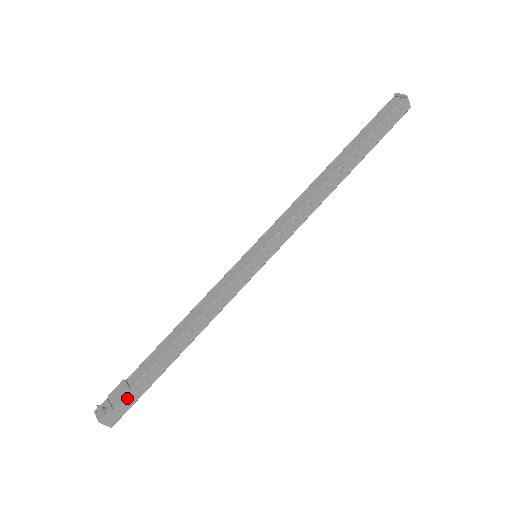
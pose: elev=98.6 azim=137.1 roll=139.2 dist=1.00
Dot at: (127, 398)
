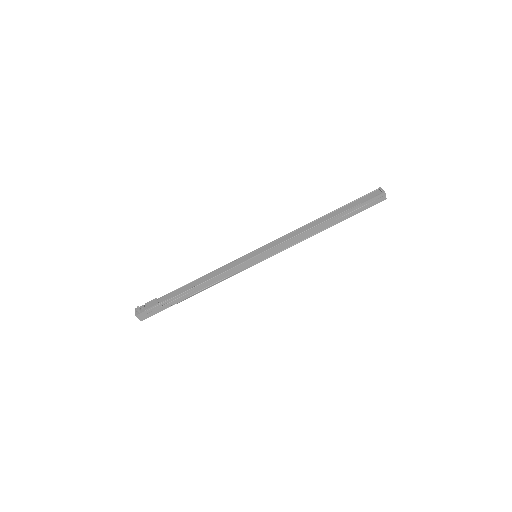
Dot at: (155, 308)
